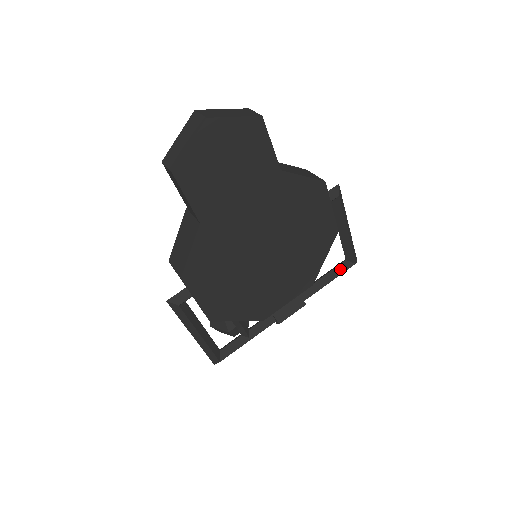
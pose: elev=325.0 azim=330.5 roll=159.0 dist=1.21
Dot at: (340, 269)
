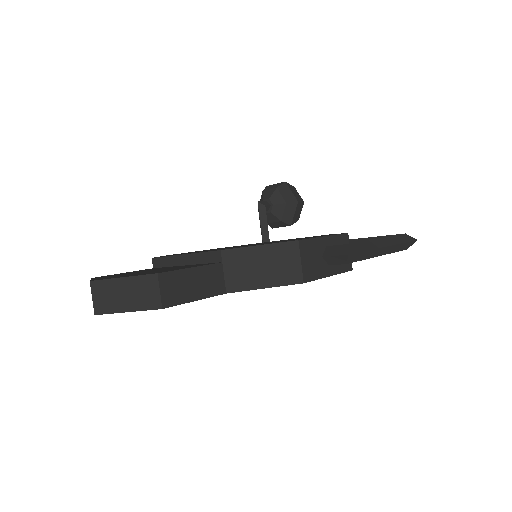
Dot at: occluded
